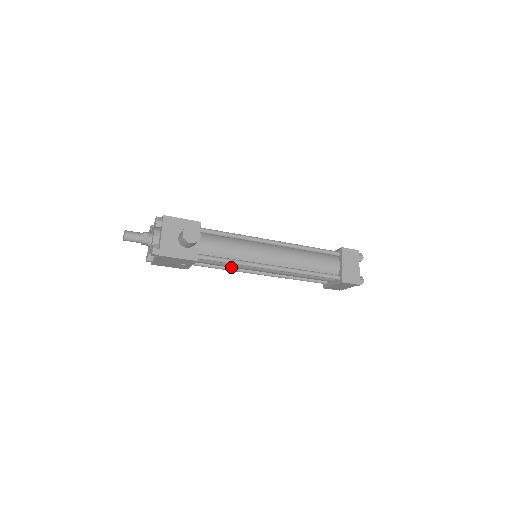
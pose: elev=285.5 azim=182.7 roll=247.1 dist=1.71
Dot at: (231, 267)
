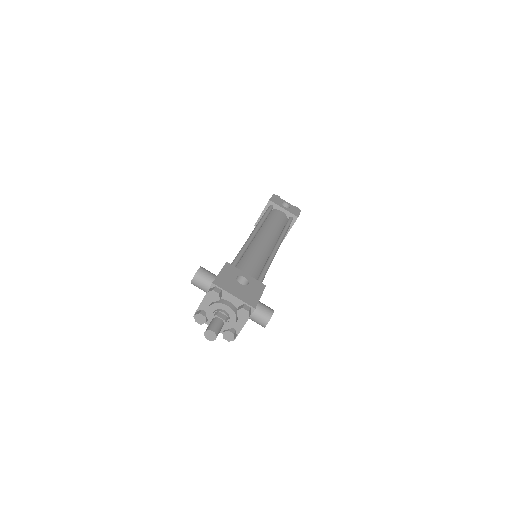
Dot at: occluded
